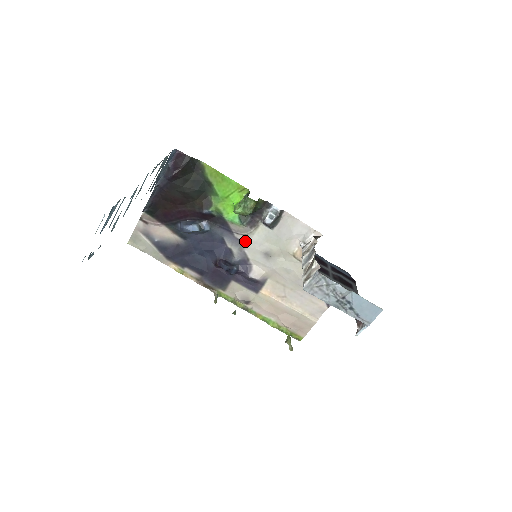
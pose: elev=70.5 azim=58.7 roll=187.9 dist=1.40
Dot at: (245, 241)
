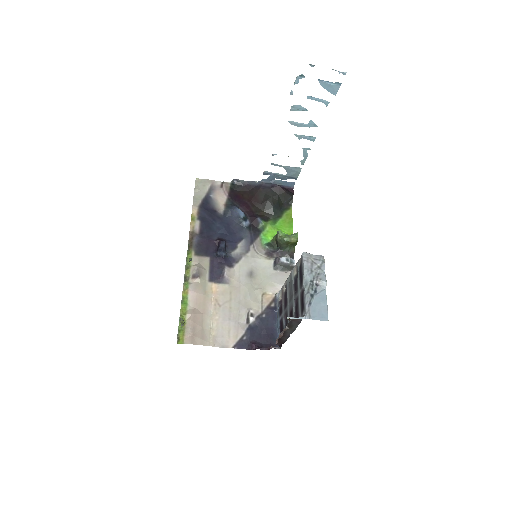
Dot at: (251, 255)
